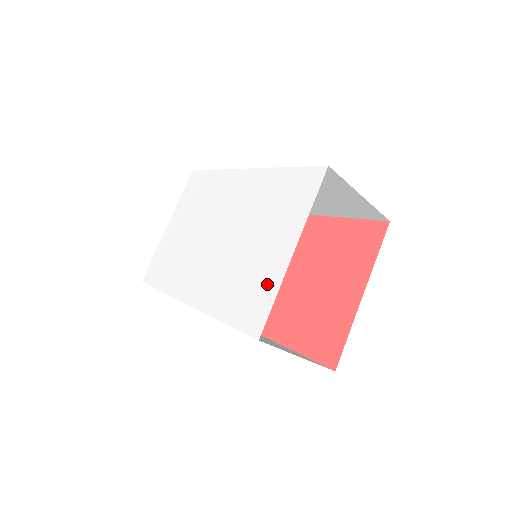
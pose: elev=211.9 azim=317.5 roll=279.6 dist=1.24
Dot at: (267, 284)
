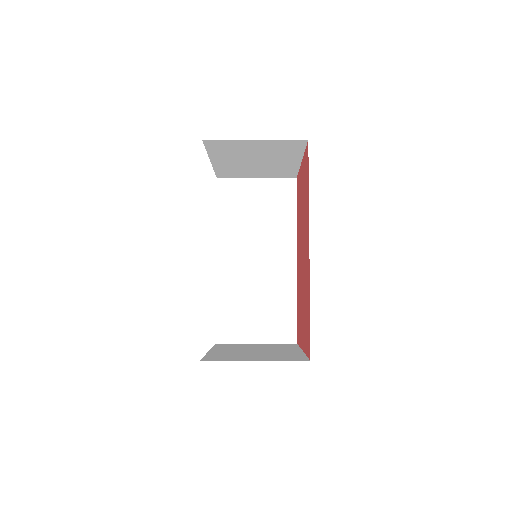
Dot at: occluded
